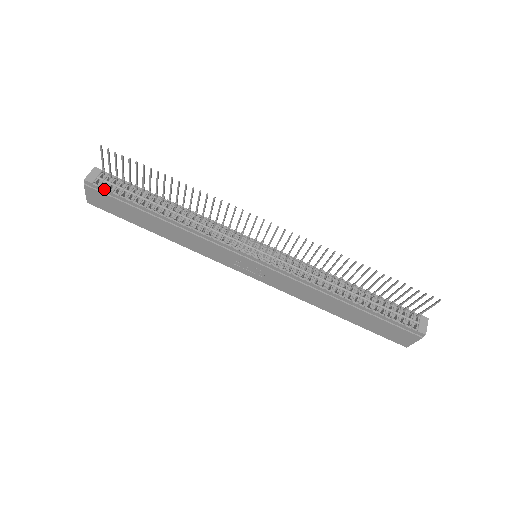
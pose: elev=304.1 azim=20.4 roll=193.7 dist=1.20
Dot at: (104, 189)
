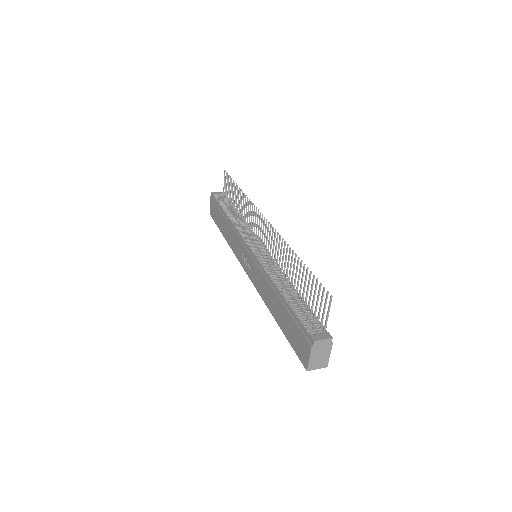
Dot at: (215, 198)
